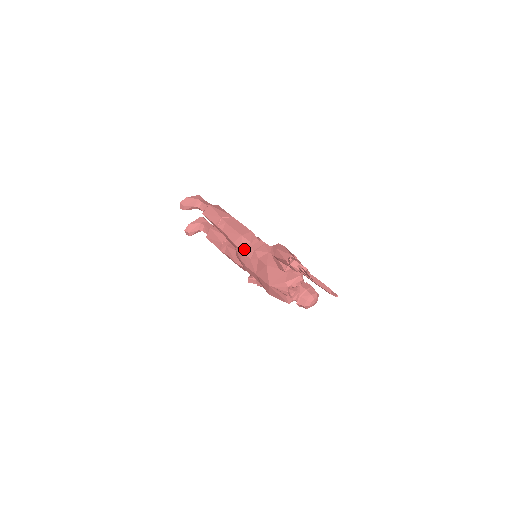
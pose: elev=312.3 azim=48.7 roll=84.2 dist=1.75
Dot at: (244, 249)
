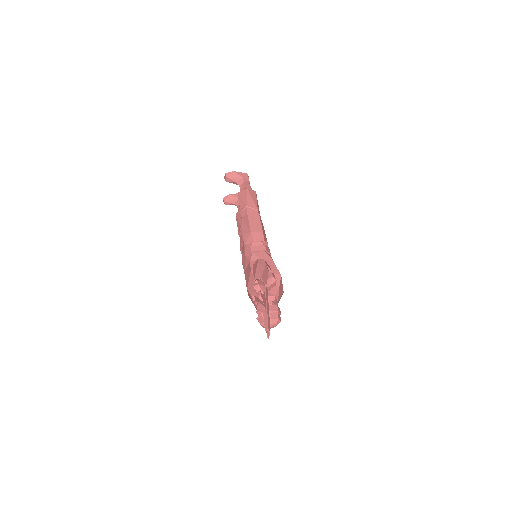
Dot at: (247, 245)
